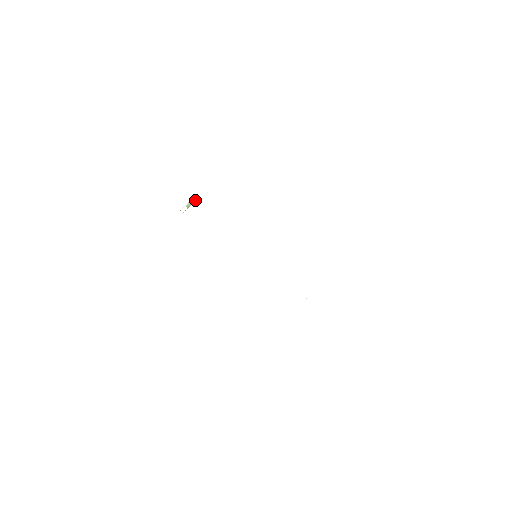
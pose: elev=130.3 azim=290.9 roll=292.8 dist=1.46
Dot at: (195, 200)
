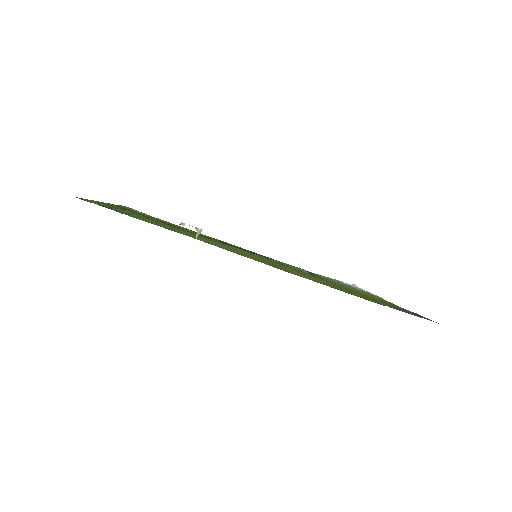
Dot at: (200, 232)
